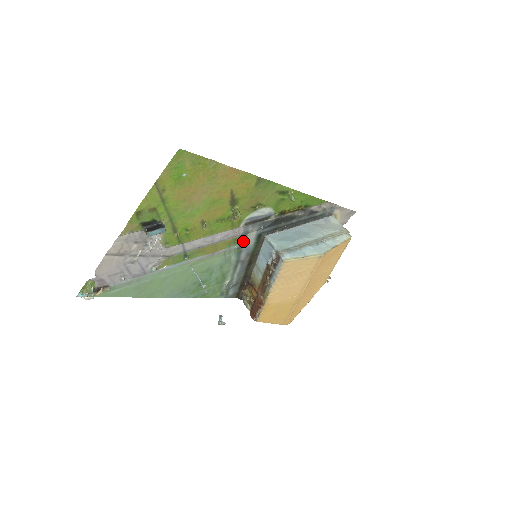
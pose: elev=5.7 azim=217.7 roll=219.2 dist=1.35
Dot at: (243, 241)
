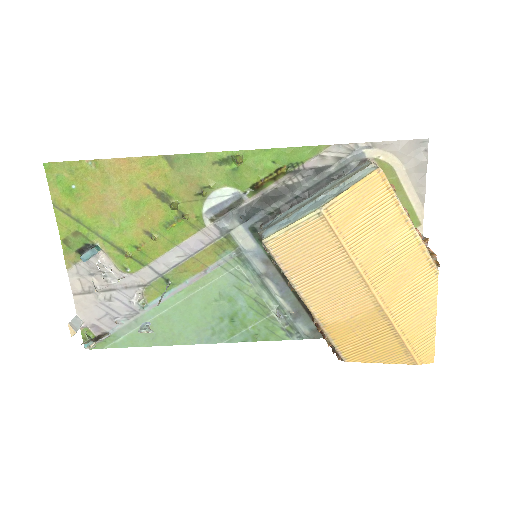
Dot at: (235, 244)
